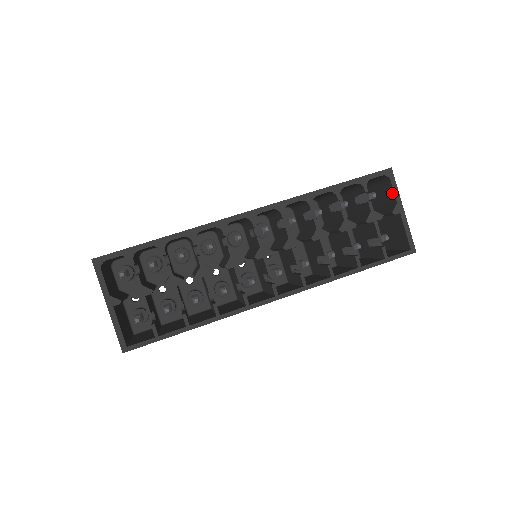
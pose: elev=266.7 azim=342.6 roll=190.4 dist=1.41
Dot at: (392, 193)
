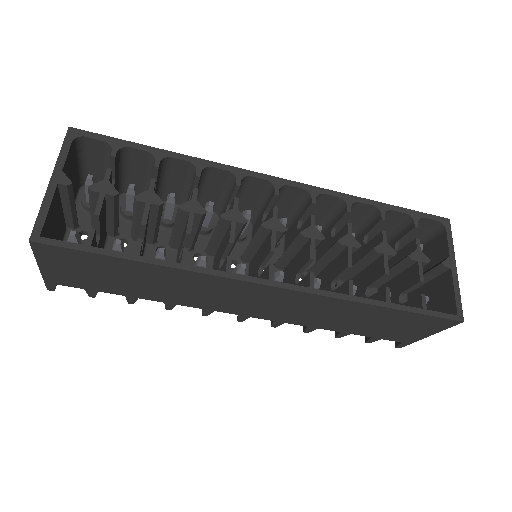
Dot at: (445, 246)
